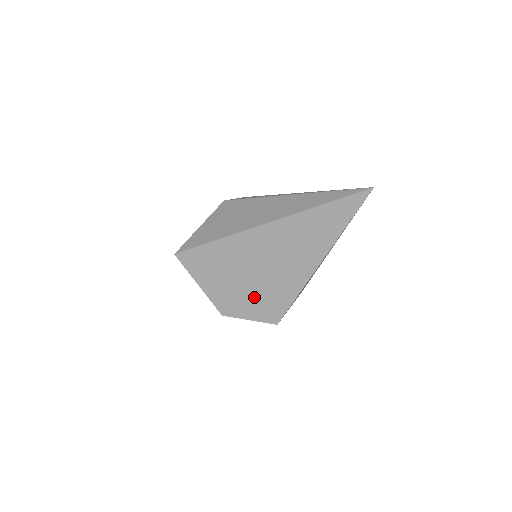
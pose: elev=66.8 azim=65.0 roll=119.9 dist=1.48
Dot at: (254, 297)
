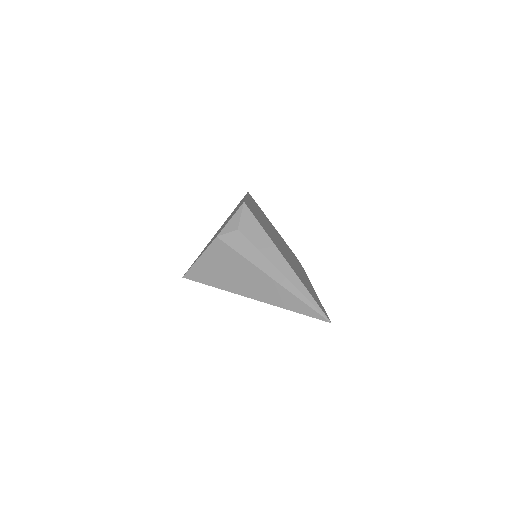
Dot at: occluded
